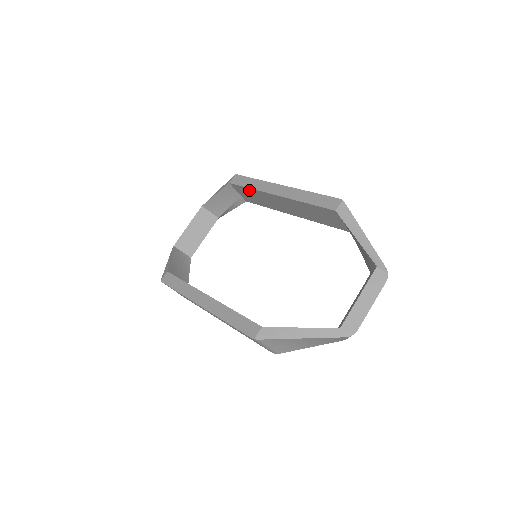
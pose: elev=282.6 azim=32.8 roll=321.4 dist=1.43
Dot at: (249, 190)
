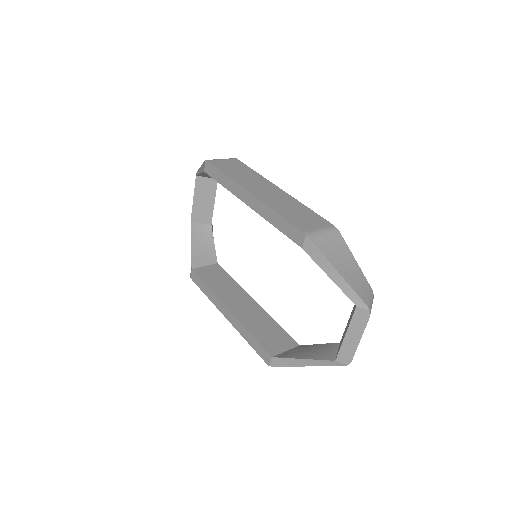
Dot at: occluded
